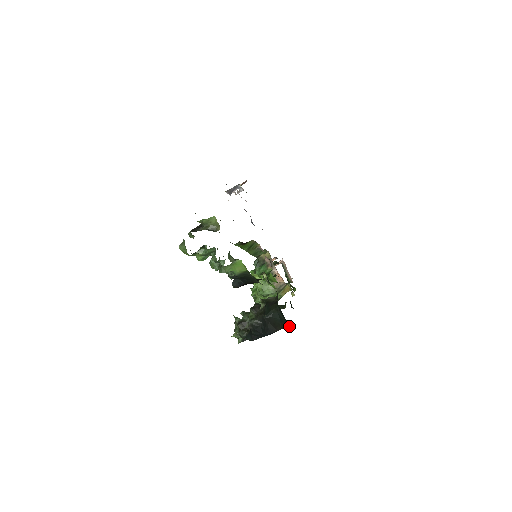
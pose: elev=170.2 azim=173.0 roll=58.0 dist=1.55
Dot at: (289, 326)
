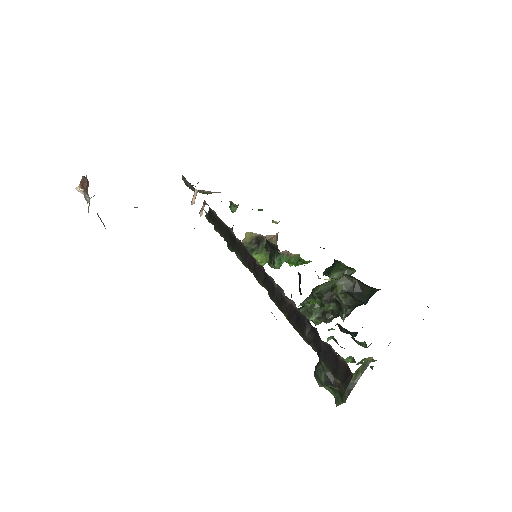
Dot at: occluded
